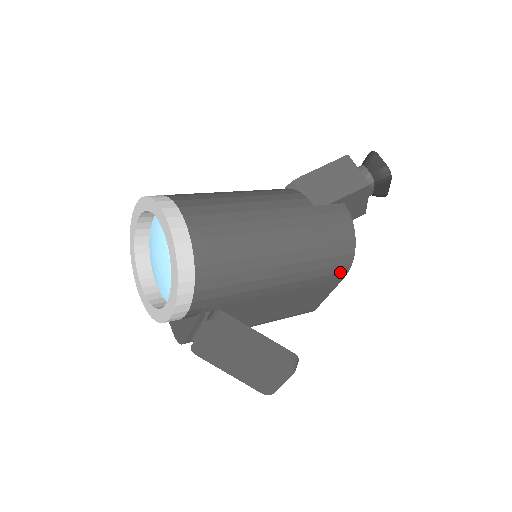
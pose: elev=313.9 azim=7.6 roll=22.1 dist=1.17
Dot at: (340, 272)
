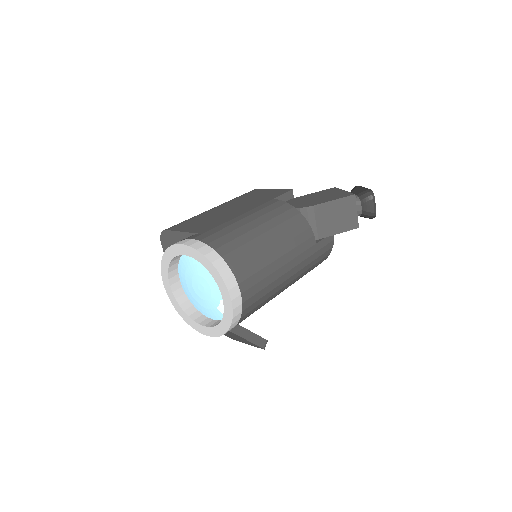
Dot at: occluded
